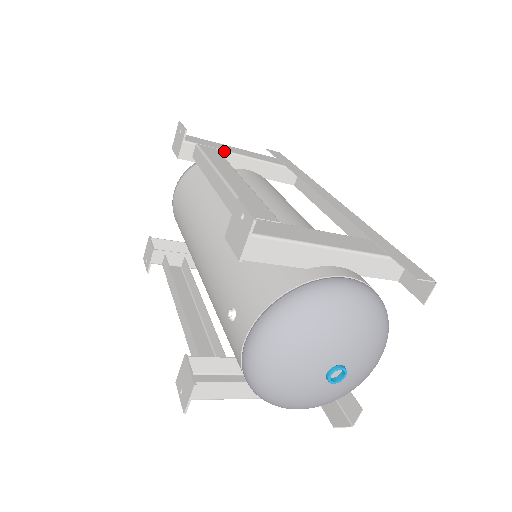
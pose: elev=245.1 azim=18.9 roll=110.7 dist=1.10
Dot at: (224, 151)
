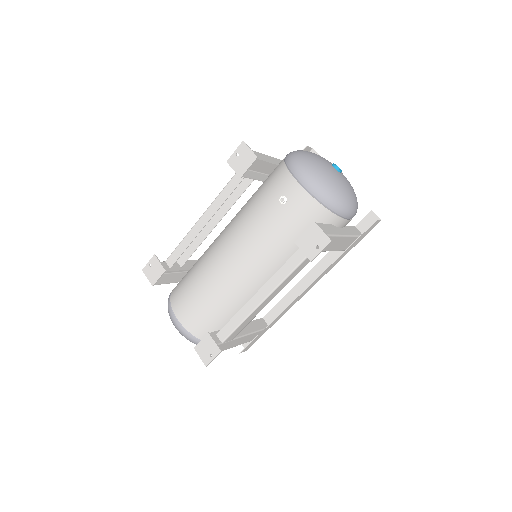
Dot at: occluded
